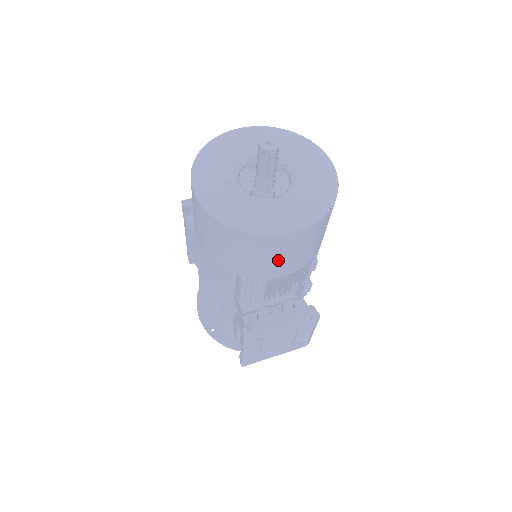
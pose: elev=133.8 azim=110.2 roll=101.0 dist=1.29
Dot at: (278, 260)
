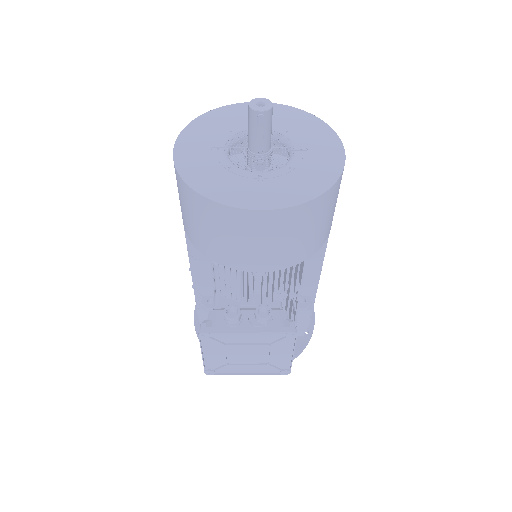
Dot at: (248, 246)
